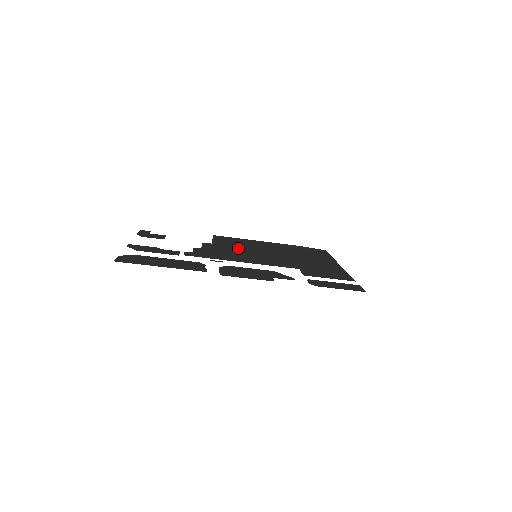
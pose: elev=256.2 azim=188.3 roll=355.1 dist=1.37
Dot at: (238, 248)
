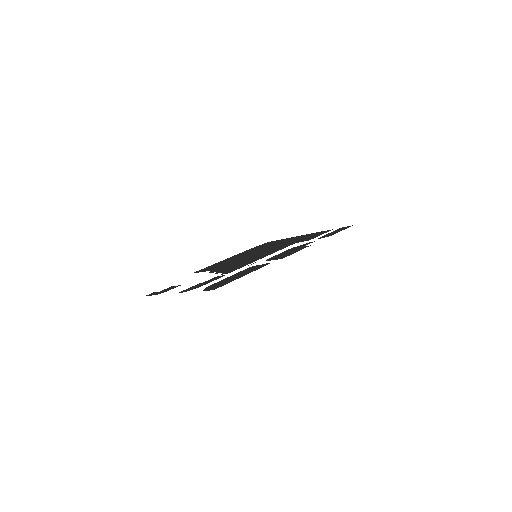
Dot at: (233, 262)
